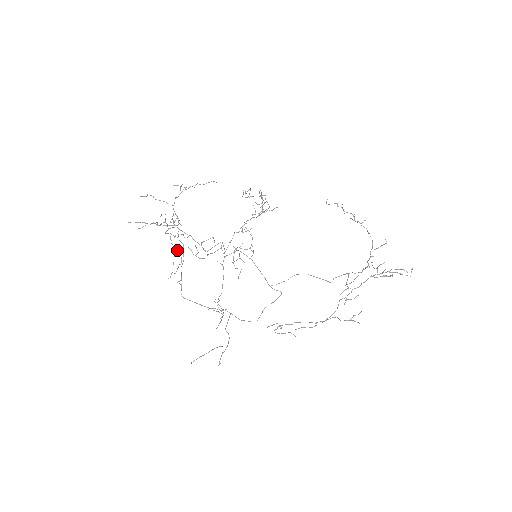
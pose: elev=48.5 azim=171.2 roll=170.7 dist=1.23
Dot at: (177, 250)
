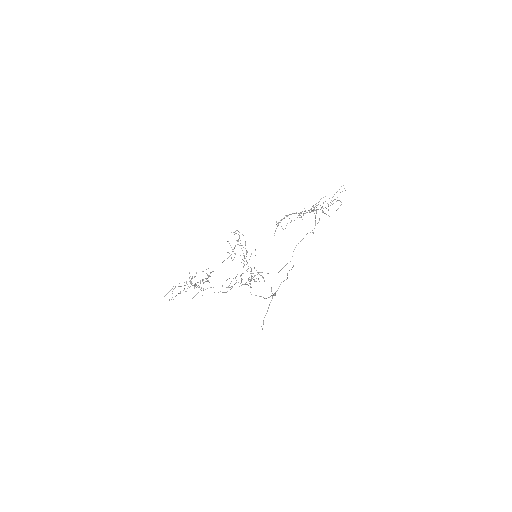
Dot at: occluded
